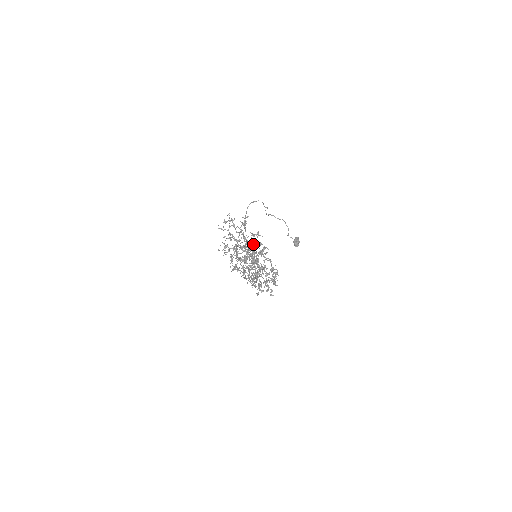
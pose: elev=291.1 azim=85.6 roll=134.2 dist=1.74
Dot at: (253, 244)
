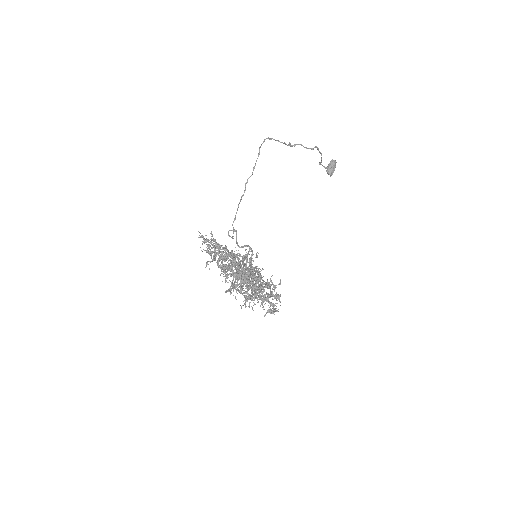
Dot at: (245, 280)
